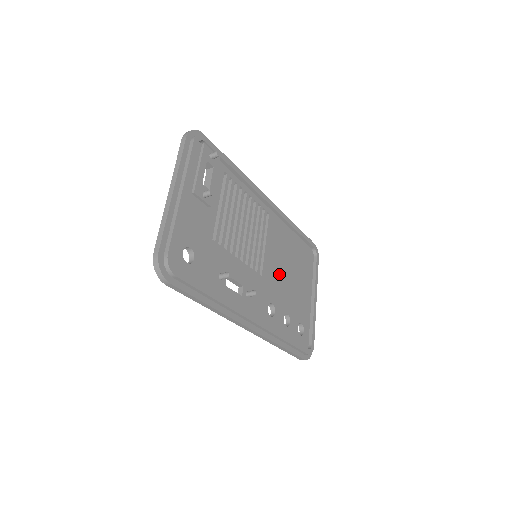
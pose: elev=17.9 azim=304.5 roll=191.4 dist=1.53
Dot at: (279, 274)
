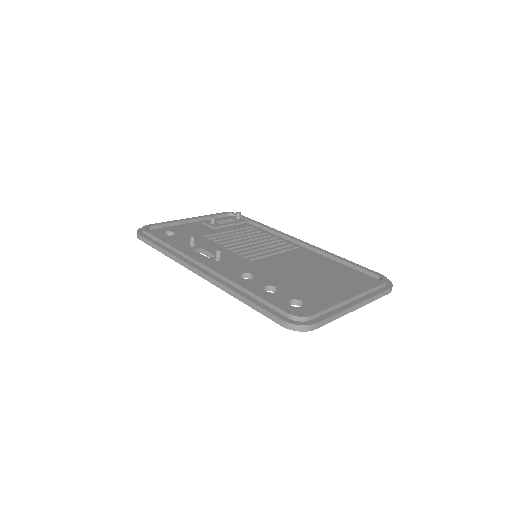
Dot at: (285, 269)
